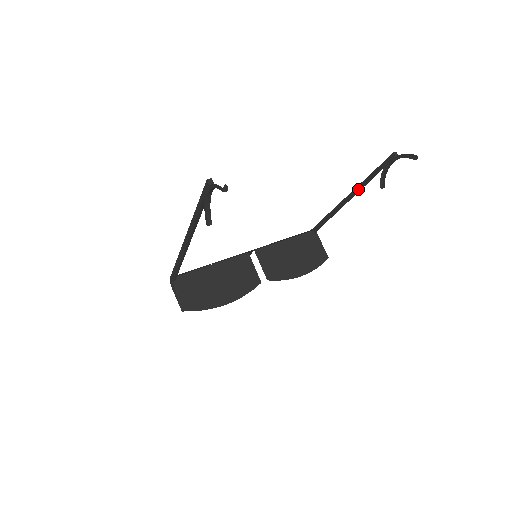
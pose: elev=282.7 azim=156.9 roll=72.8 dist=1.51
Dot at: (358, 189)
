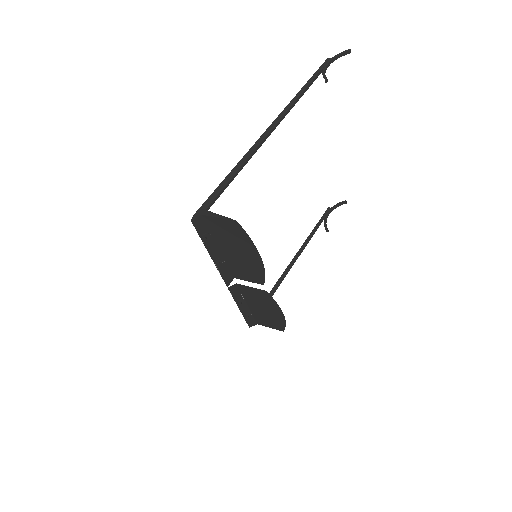
Dot at: (305, 244)
